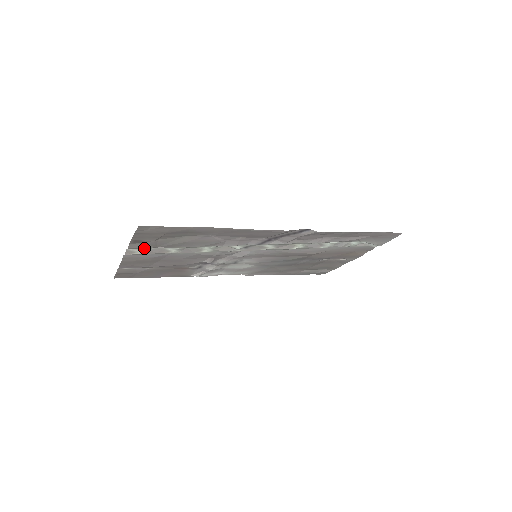
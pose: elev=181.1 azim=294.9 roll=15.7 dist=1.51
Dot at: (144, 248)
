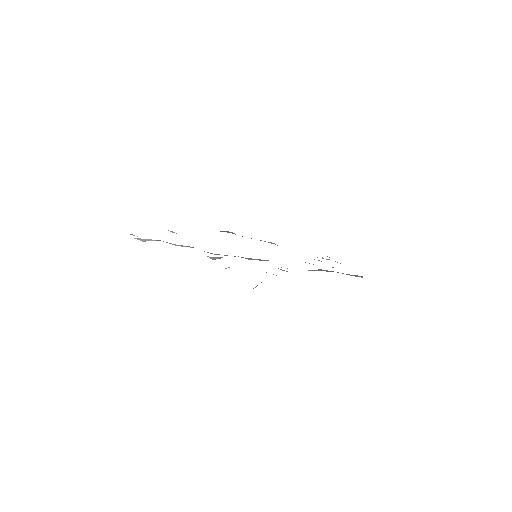
Dot at: occluded
